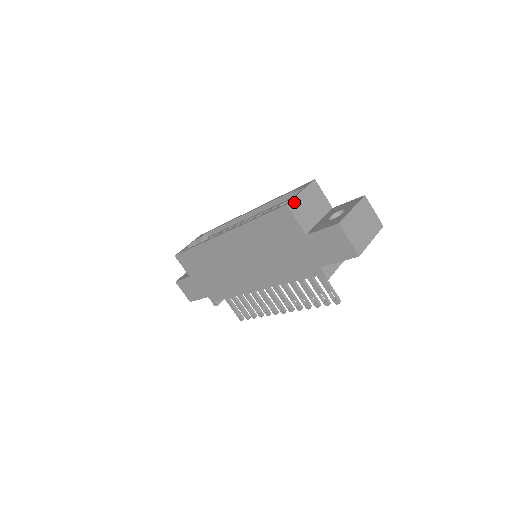
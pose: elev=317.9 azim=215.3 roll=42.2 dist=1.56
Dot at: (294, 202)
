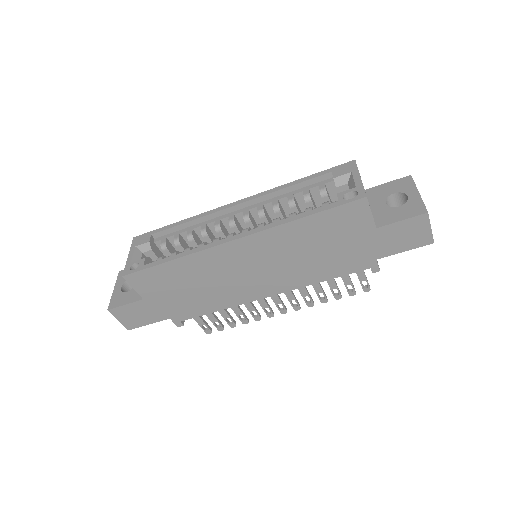
Dot at: occluded
